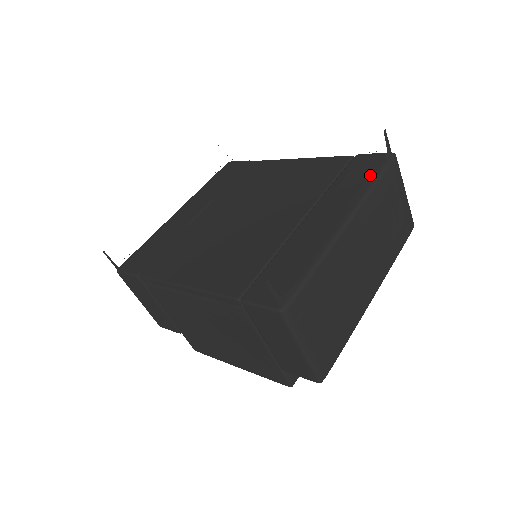
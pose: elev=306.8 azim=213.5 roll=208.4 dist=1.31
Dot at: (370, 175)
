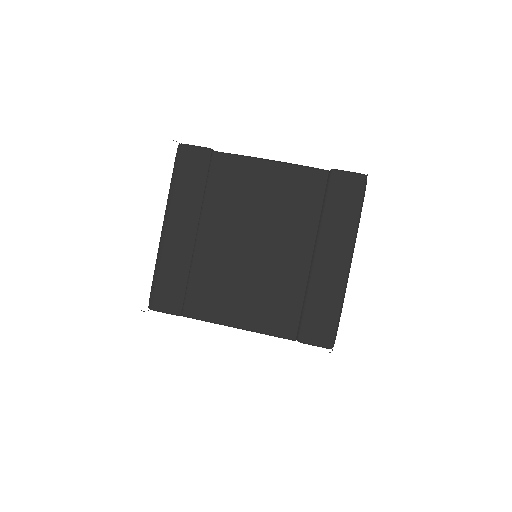
Dot at: (354, 207)
